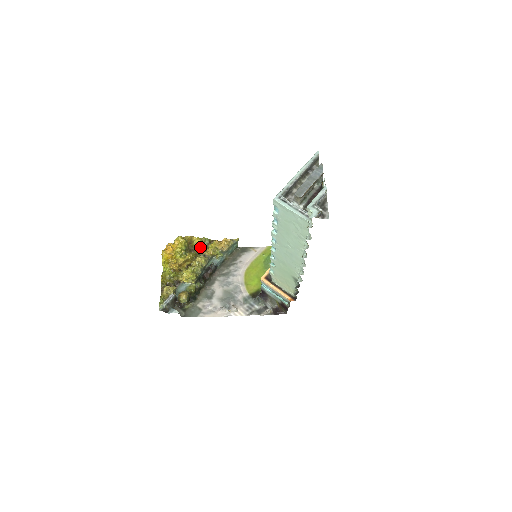
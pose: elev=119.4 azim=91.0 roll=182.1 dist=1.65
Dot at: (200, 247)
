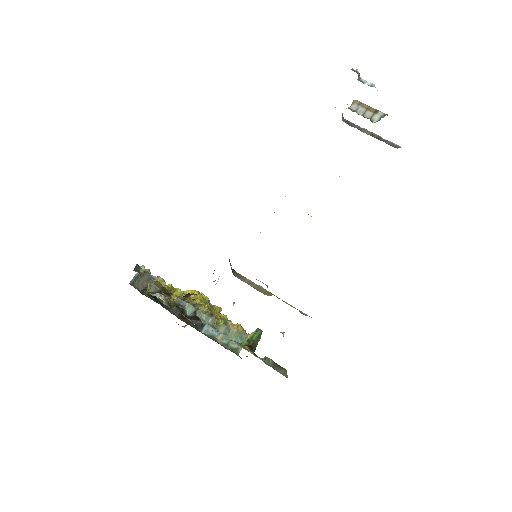
Dot at: occluded
